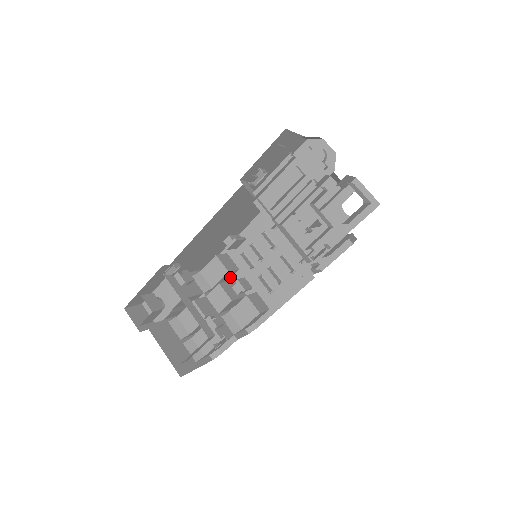
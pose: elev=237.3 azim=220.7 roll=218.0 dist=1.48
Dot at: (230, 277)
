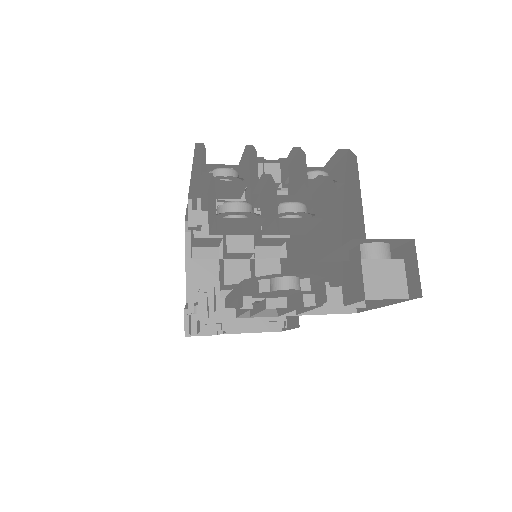
Dot at: occluded
